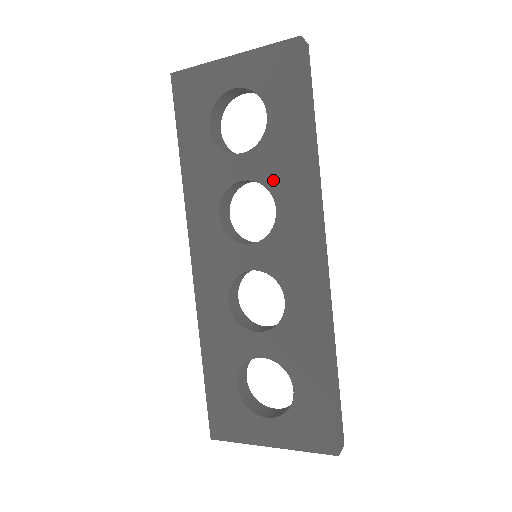
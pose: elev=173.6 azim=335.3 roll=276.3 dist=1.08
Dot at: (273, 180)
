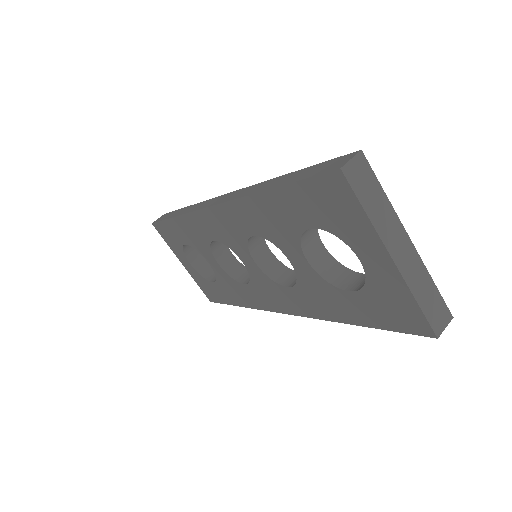
Dot at: (305, 288)
